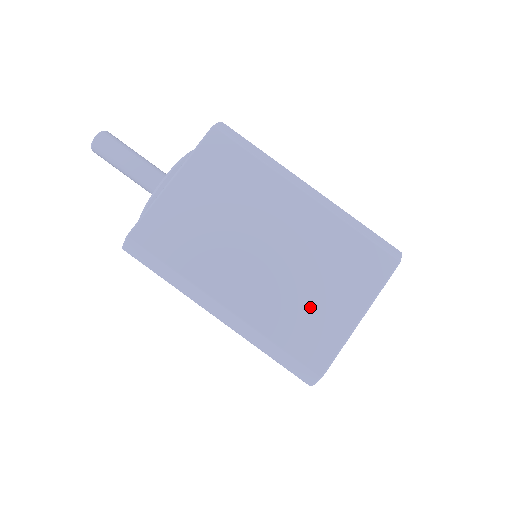
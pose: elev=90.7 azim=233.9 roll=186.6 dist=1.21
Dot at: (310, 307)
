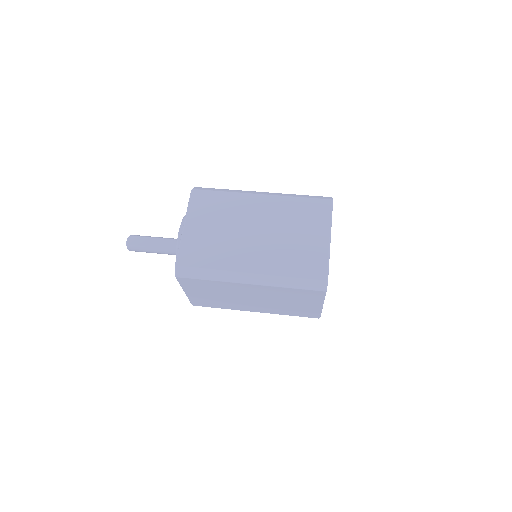
Dot at: (298, 248)
